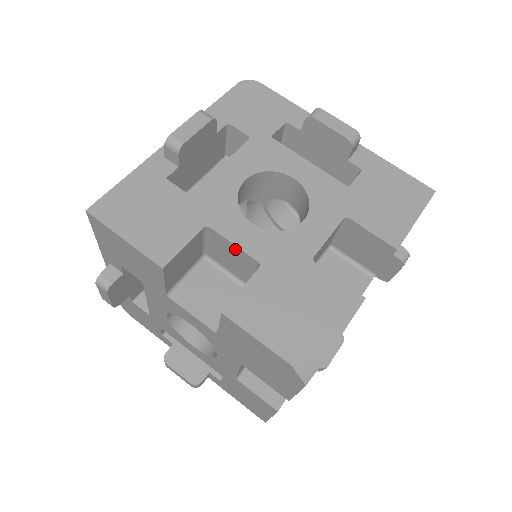
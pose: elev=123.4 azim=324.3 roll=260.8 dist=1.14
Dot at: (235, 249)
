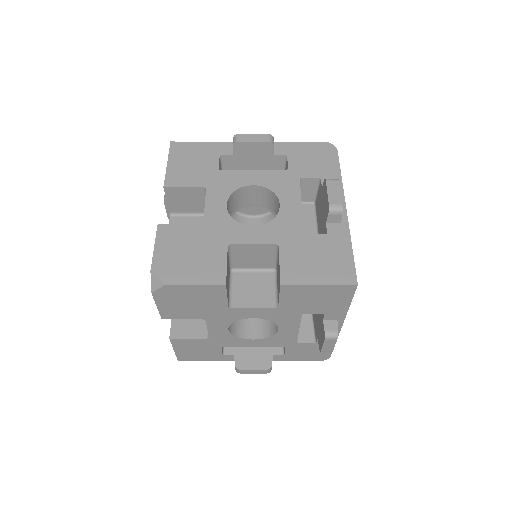
Dot at: (205, 209)
